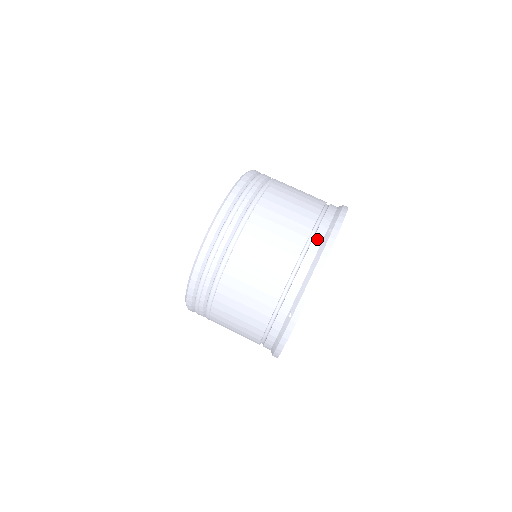
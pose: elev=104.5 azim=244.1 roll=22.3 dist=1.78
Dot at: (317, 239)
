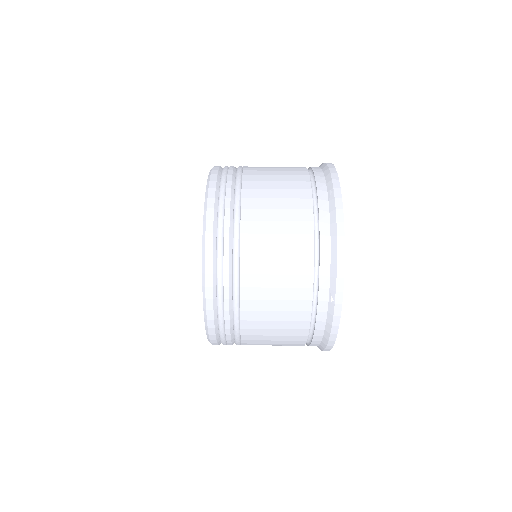
Dot at: (323, 206)
